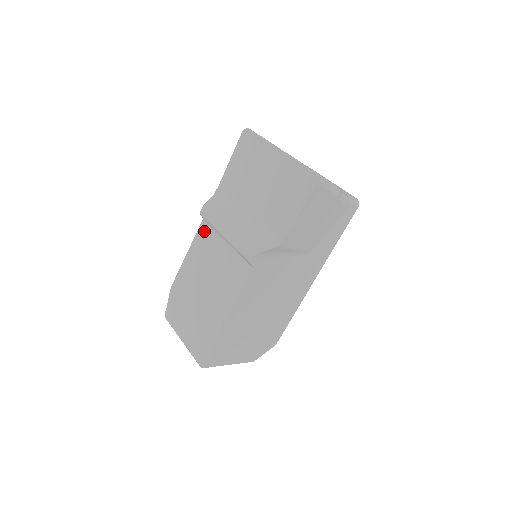
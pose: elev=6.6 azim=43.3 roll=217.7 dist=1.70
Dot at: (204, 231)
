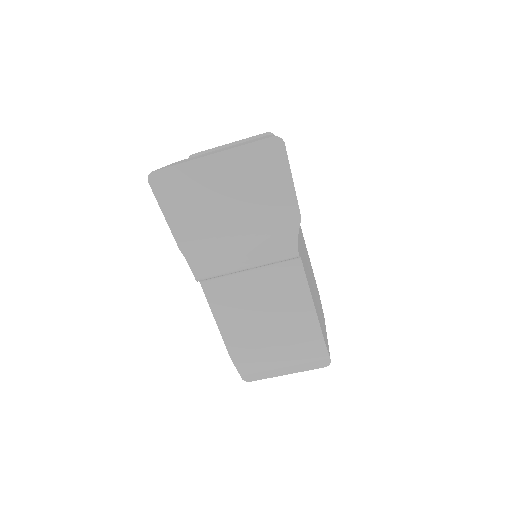
Dot at: (213, 288)
